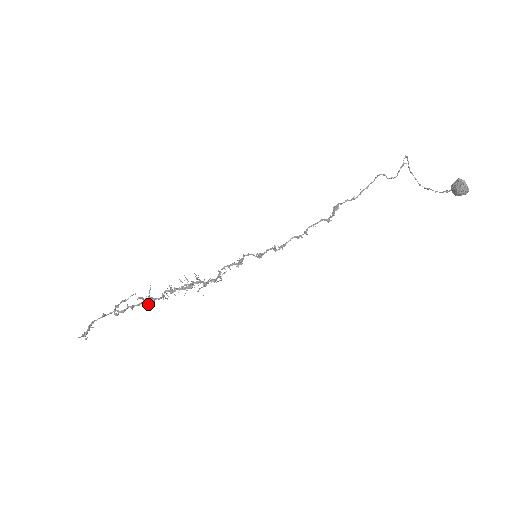
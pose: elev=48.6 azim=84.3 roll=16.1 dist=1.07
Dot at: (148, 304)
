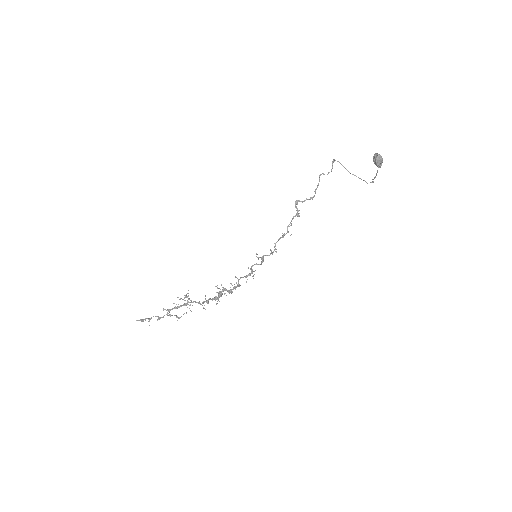
Dot at: (189, 308)
